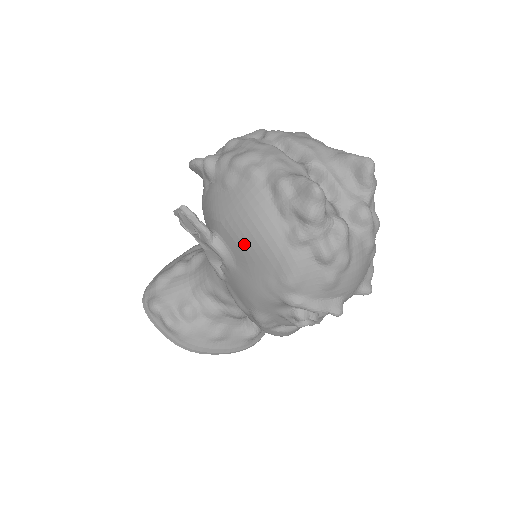
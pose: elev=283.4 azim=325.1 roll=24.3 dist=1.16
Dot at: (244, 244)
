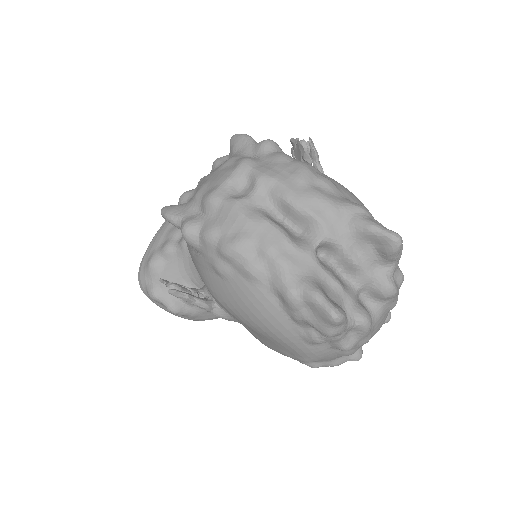
Dot at: (252, 328)
